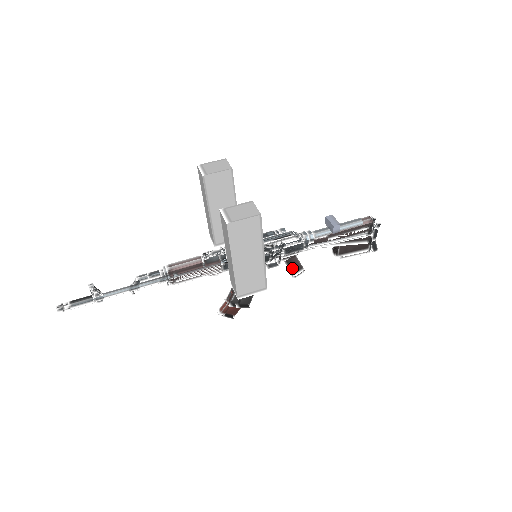
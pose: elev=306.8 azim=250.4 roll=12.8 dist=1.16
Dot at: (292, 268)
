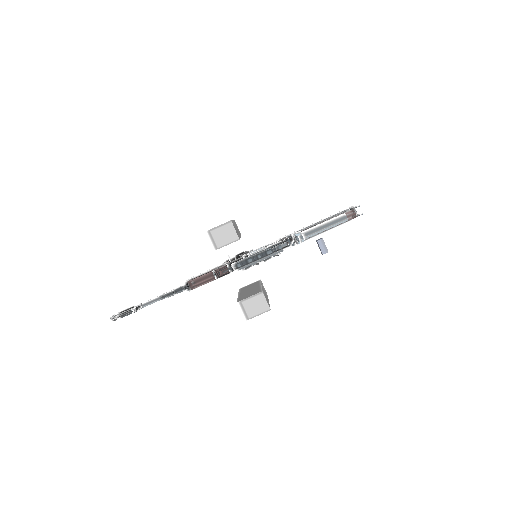
Dot at: occluded
